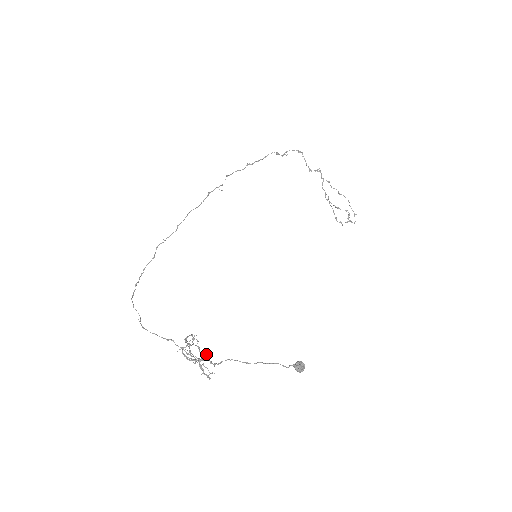
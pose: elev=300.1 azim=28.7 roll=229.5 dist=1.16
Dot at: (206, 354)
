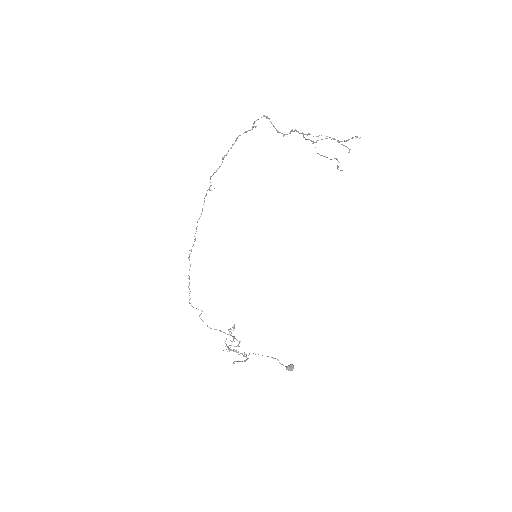
Dot at: (238, 354)
